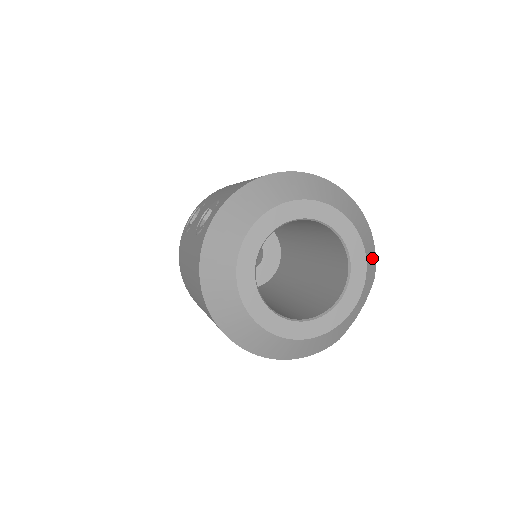
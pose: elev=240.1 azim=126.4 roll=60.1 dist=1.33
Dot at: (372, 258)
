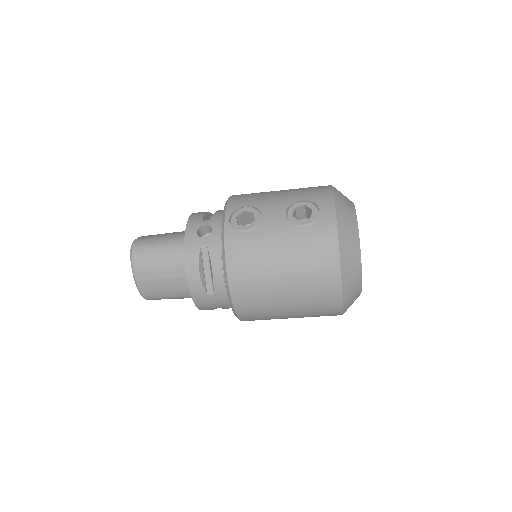
Dot at: occluded
